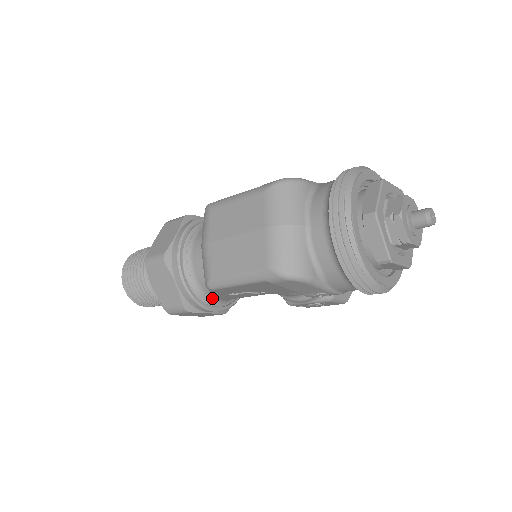
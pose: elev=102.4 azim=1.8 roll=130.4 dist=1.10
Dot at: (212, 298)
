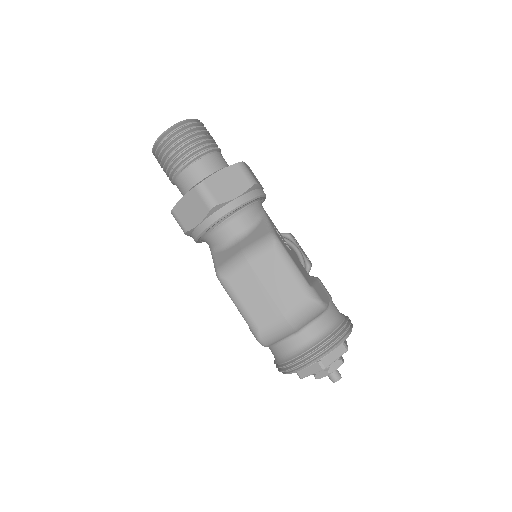
Dot at: (206, 242)
